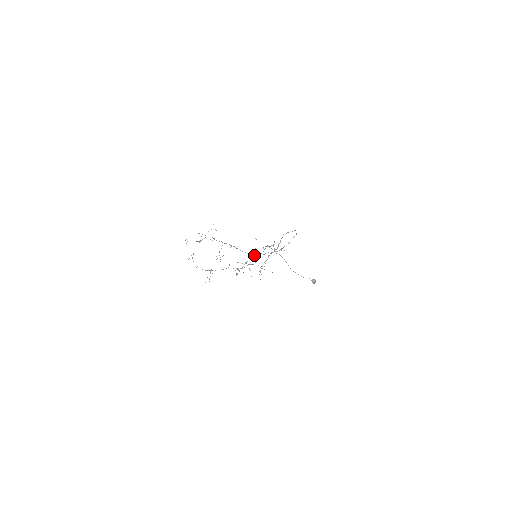
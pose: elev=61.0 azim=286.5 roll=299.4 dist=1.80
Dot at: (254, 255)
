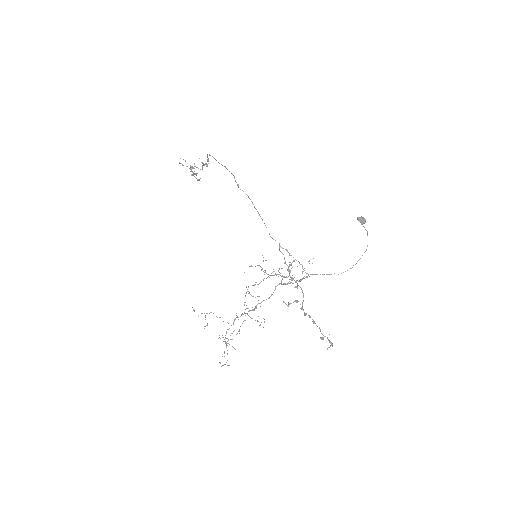
Dot at: occluded
